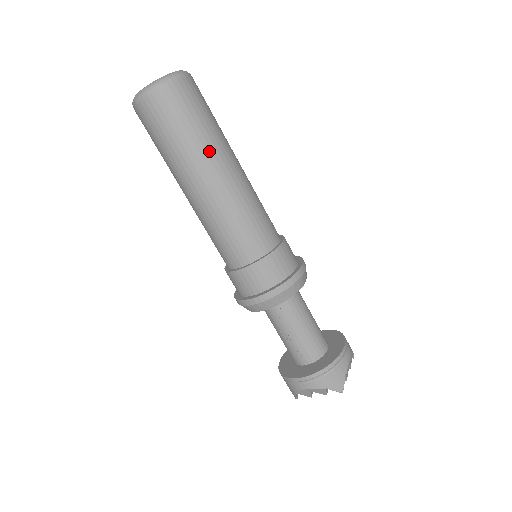
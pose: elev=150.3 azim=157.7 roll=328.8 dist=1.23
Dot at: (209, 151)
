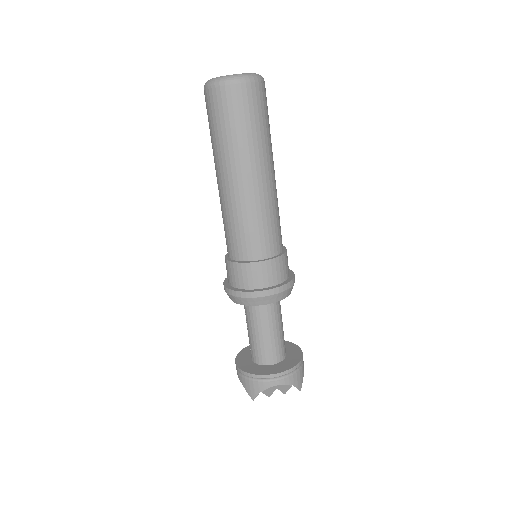
Dot at: (228, 156)
